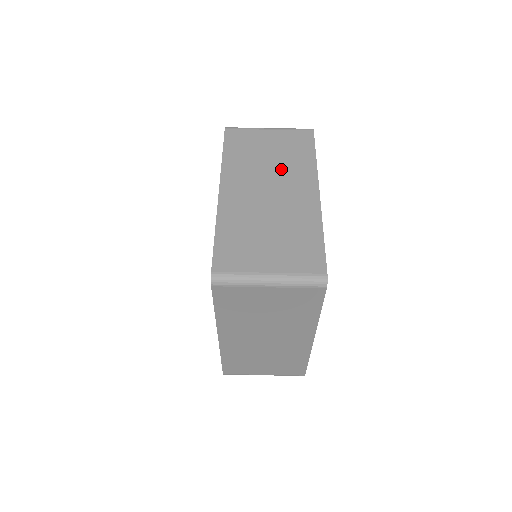
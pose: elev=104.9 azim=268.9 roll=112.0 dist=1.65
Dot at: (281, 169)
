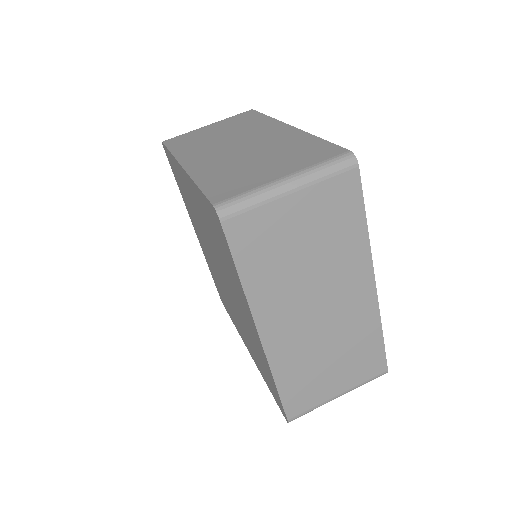
Dot at: (239, 133)
